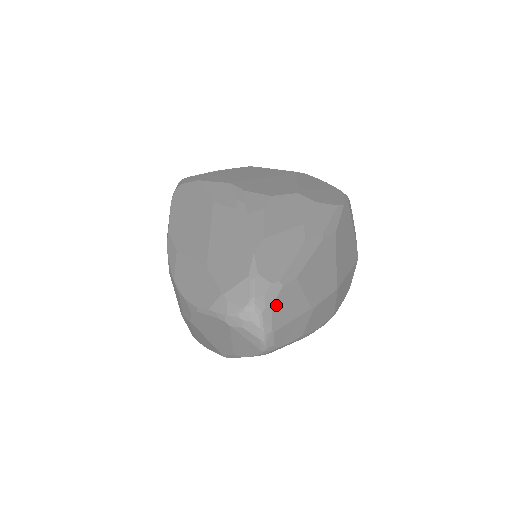
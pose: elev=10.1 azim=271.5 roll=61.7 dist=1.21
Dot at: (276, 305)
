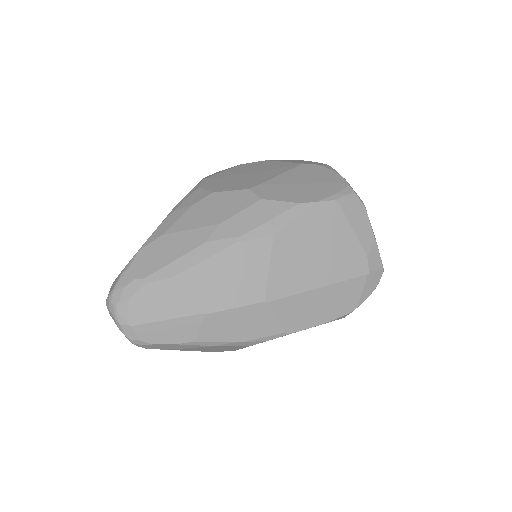
Dot at: (135, 301)
